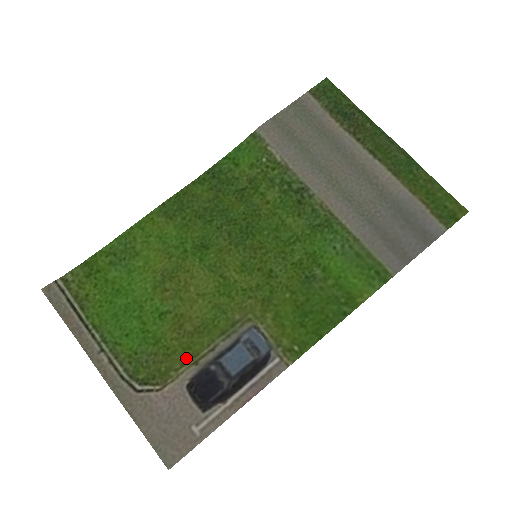
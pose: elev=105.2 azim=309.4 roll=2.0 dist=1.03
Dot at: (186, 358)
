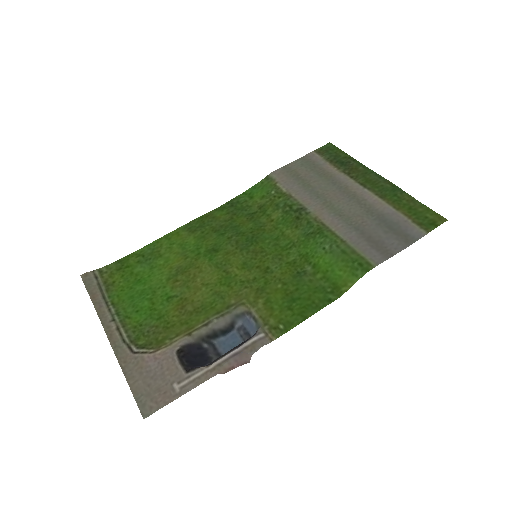
Dot at: (182, 330)
